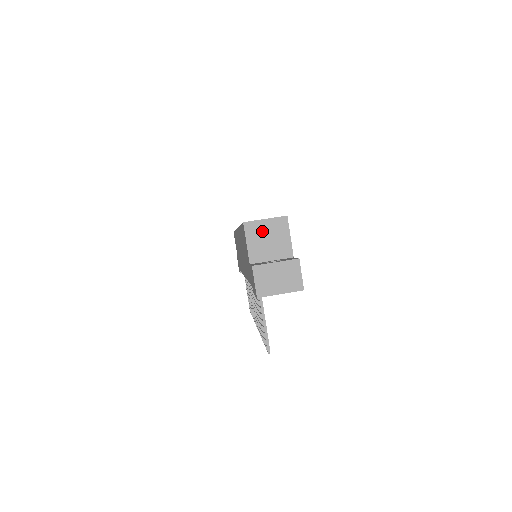
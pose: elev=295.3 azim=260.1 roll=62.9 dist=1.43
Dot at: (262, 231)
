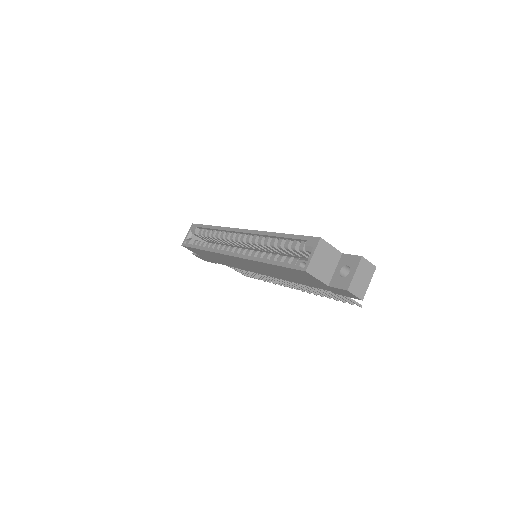
Dot at: (318, 262)
